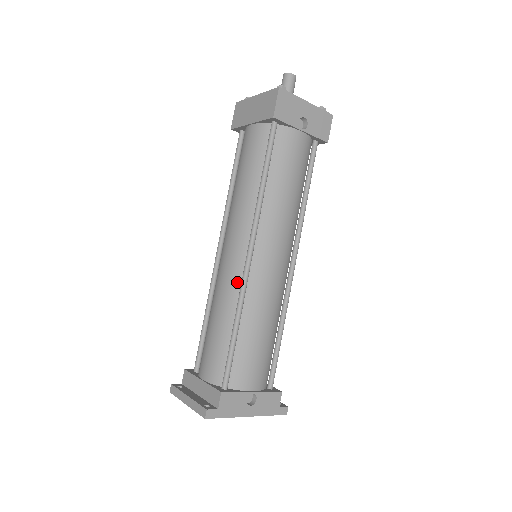
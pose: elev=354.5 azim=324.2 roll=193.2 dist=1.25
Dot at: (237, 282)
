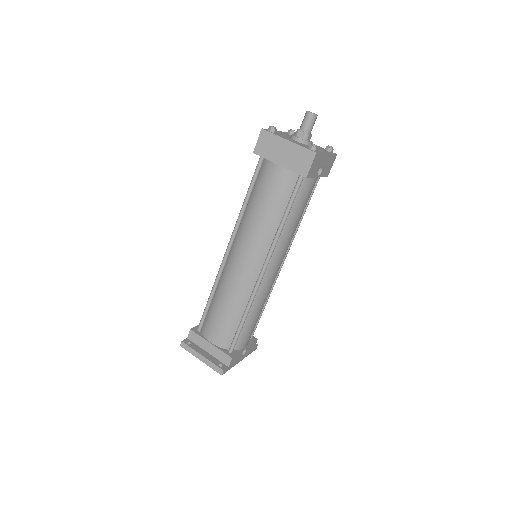
Dot at: (249, 287)
